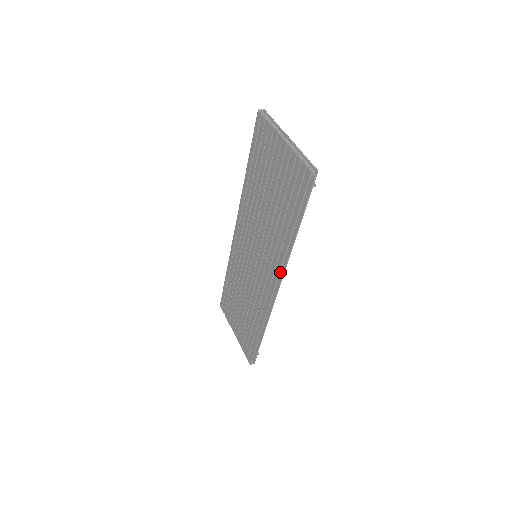
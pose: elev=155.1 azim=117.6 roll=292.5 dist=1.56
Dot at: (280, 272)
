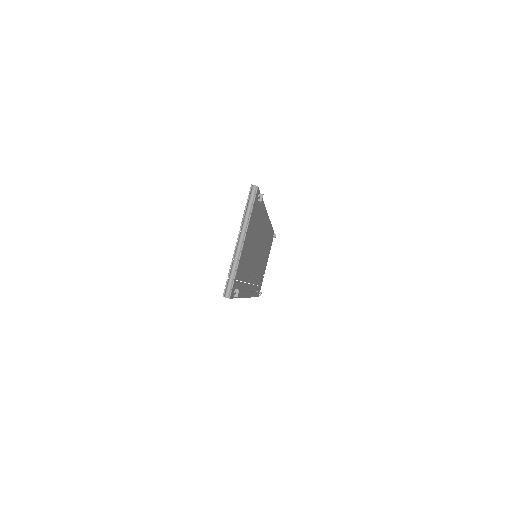
Dot at: occluded
